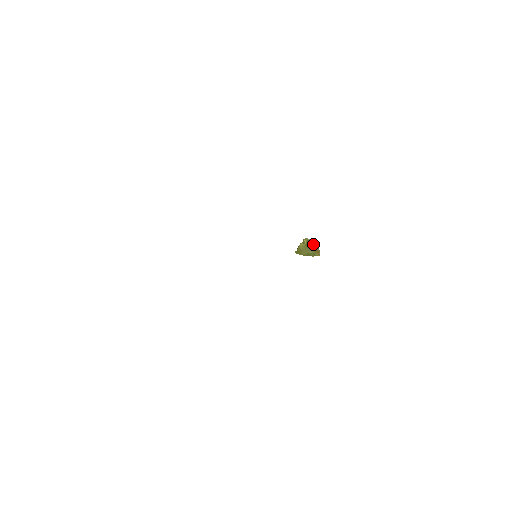
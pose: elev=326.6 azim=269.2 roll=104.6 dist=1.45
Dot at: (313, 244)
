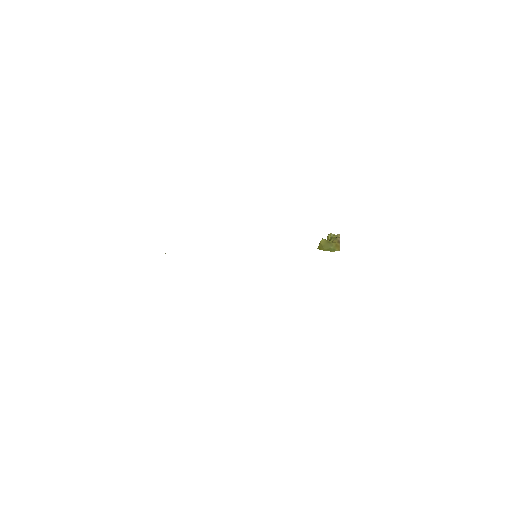
Dot at: (335, 239)
